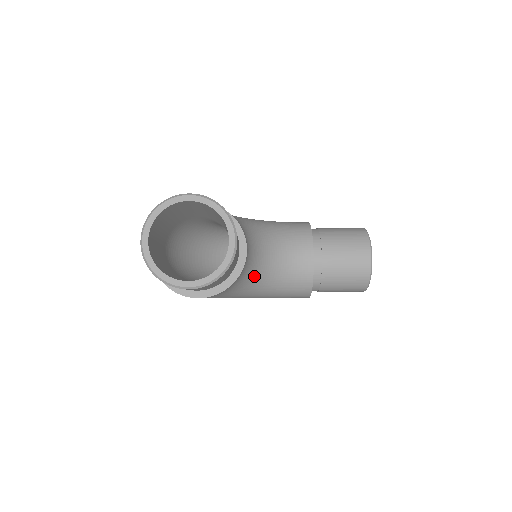
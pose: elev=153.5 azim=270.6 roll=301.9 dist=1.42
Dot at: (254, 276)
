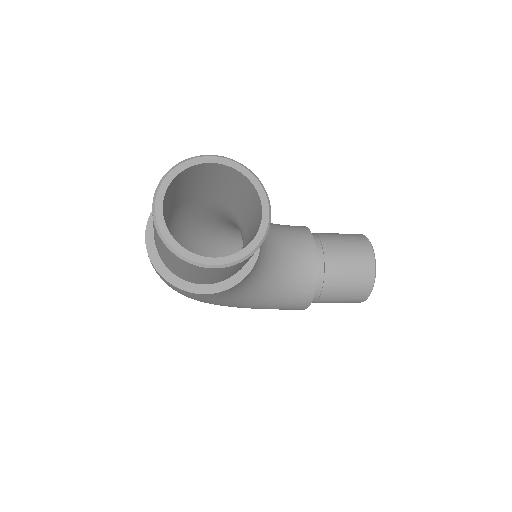
Dot at: (259, 276)
